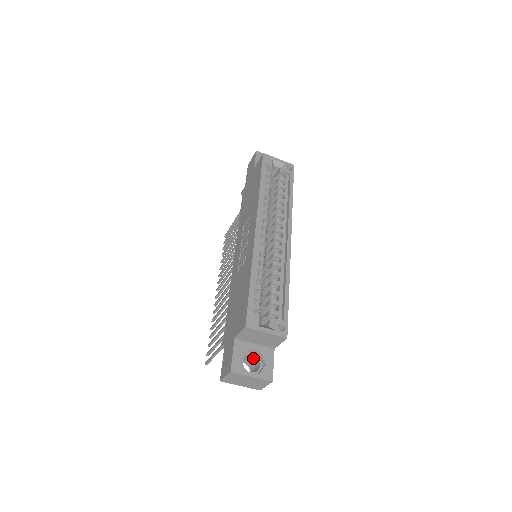
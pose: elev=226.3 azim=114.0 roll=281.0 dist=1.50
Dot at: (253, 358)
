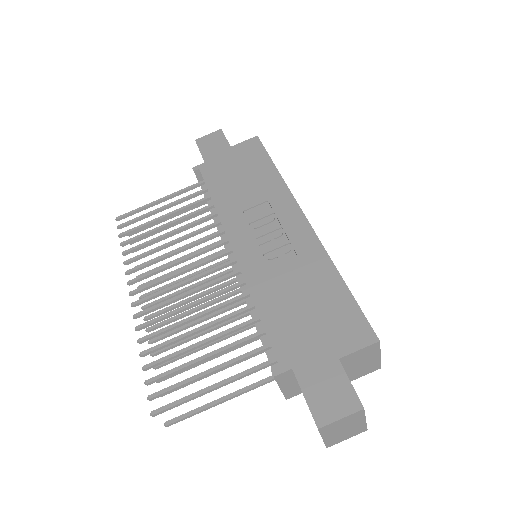
Dot at: occluded
